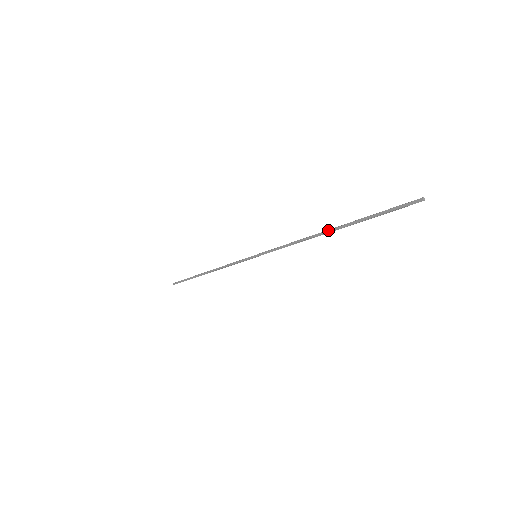
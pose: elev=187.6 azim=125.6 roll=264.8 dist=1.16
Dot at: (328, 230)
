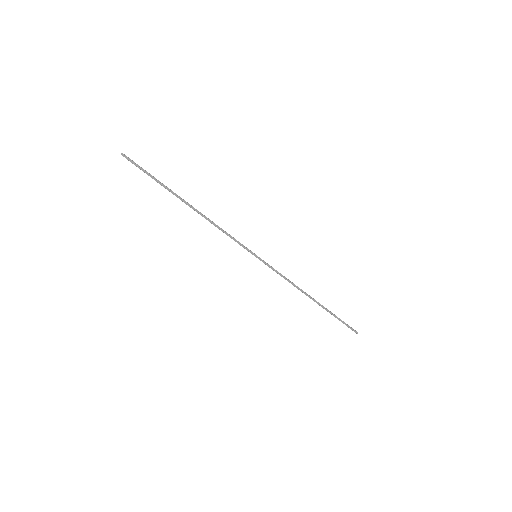
Dot at: (315, 301)
